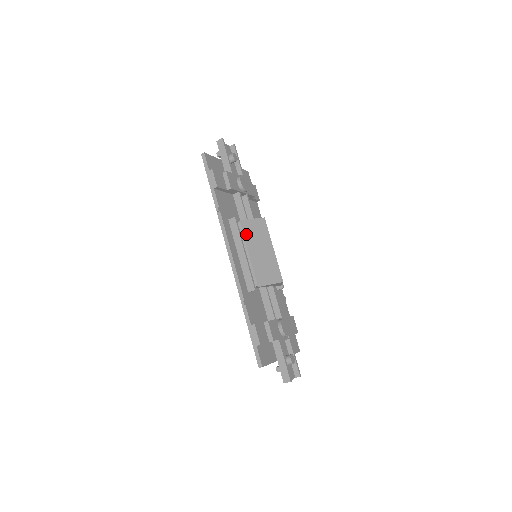
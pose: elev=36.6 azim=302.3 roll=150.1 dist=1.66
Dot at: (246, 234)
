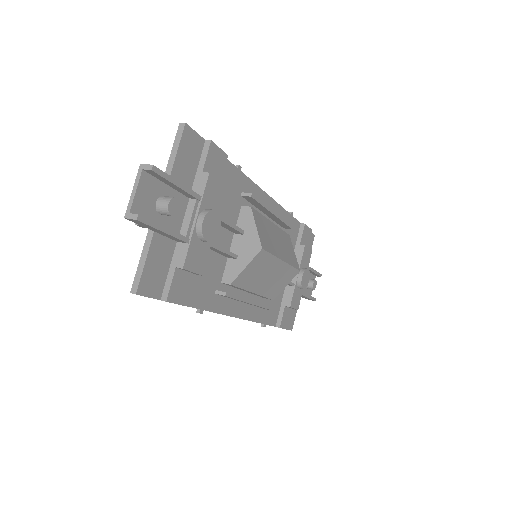
Dot at: (244, 285)
